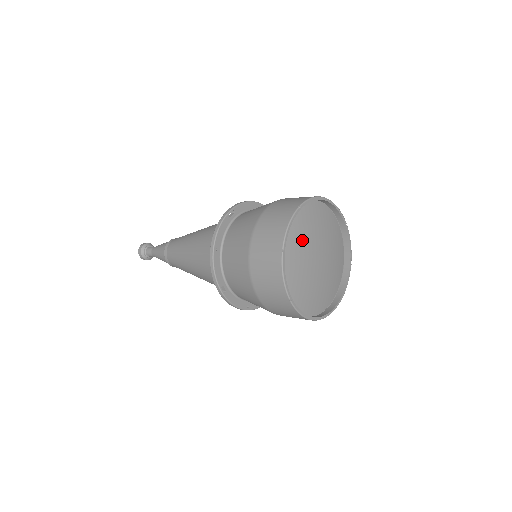
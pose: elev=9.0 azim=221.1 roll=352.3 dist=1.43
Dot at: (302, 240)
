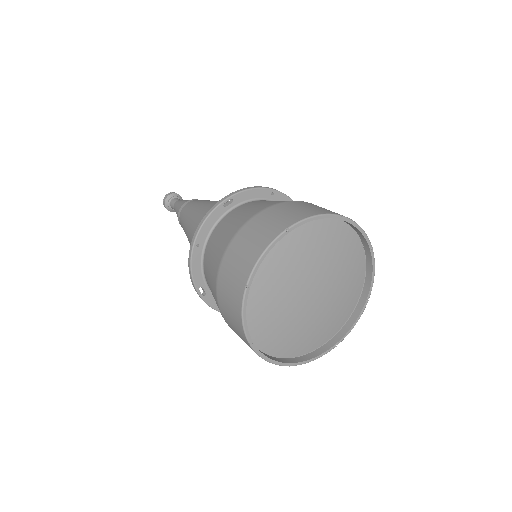
Dot at: (288, 269)
